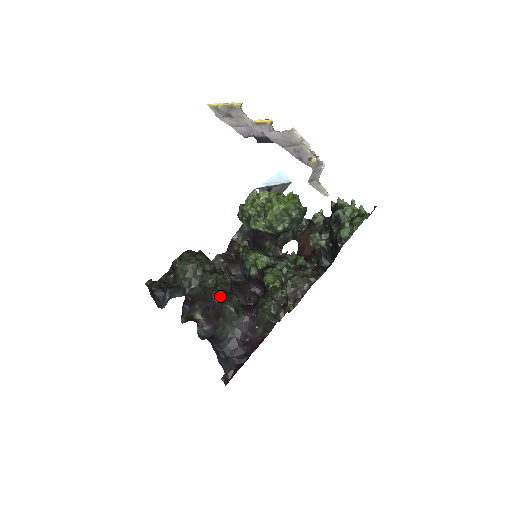
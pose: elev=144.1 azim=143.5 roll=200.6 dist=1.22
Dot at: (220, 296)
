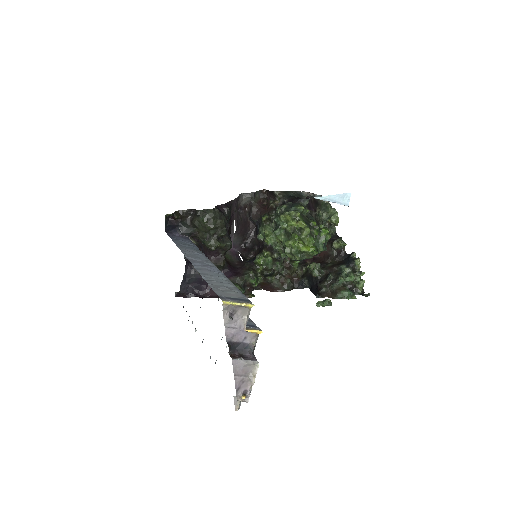
Dot at: (212, 254)
